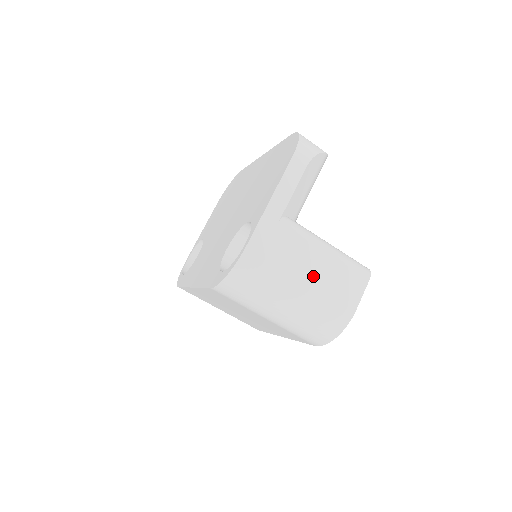
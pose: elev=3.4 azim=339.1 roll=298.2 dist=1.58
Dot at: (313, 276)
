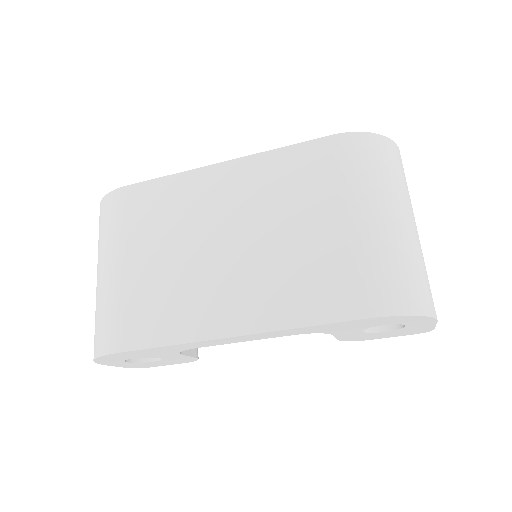
Dot at: occluded
